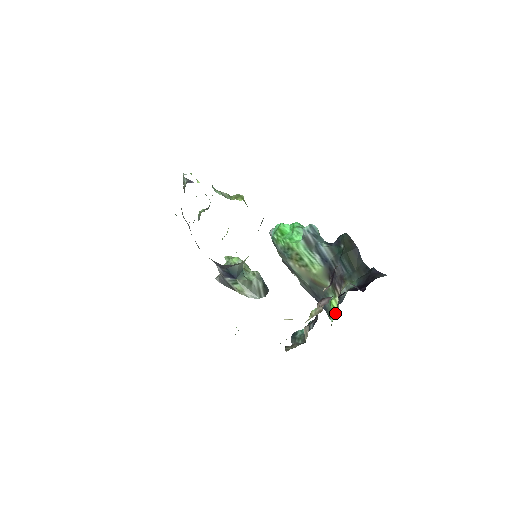
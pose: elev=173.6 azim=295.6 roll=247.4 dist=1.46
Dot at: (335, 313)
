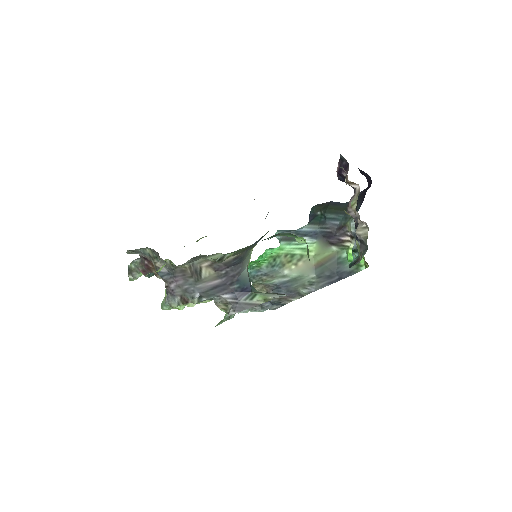
Dot at: occluded
